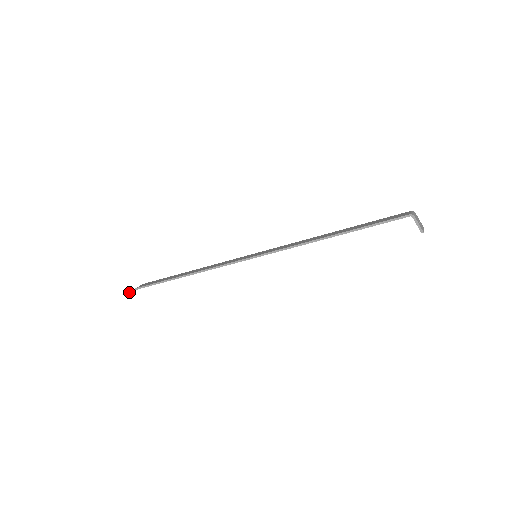
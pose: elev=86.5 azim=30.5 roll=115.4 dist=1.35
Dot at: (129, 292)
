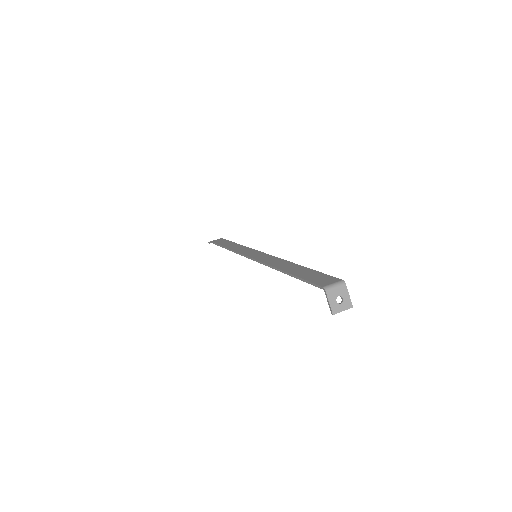
Dot at: (209, 242)
